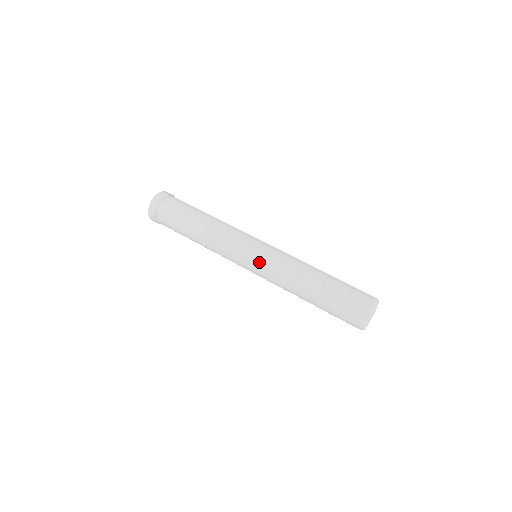
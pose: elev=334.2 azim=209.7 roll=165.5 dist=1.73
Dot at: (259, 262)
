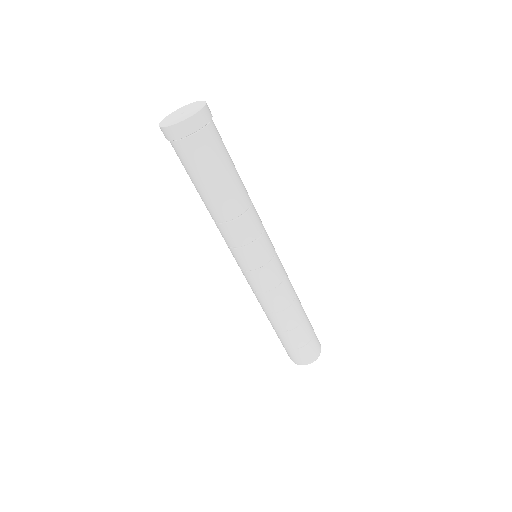
Dot at: (267, 276)
